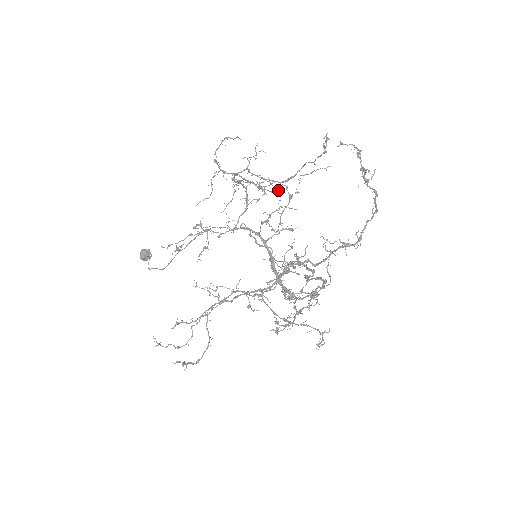
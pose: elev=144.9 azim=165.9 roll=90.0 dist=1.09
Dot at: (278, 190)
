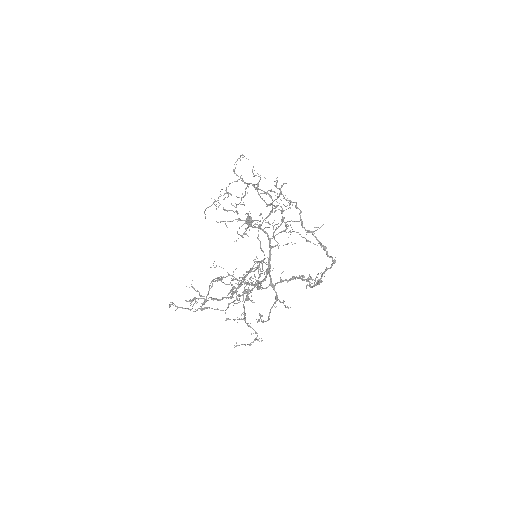
Dot at: occluded
